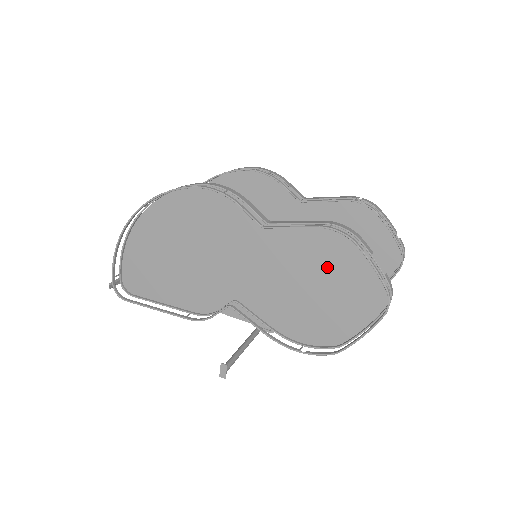
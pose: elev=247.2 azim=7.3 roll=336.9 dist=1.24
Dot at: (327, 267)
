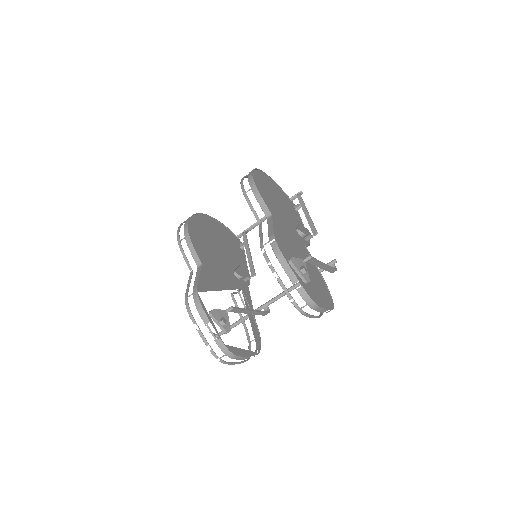
Dot at: occluded
